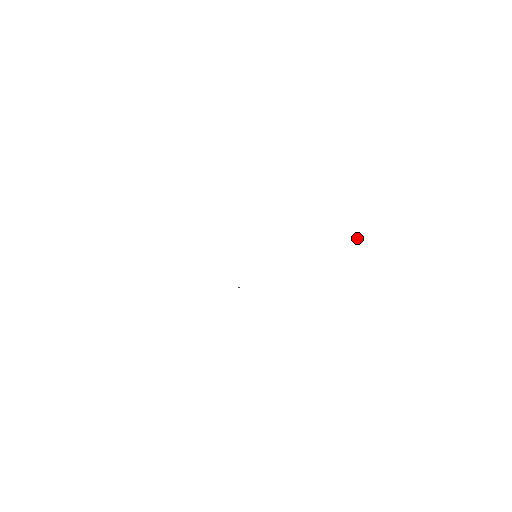
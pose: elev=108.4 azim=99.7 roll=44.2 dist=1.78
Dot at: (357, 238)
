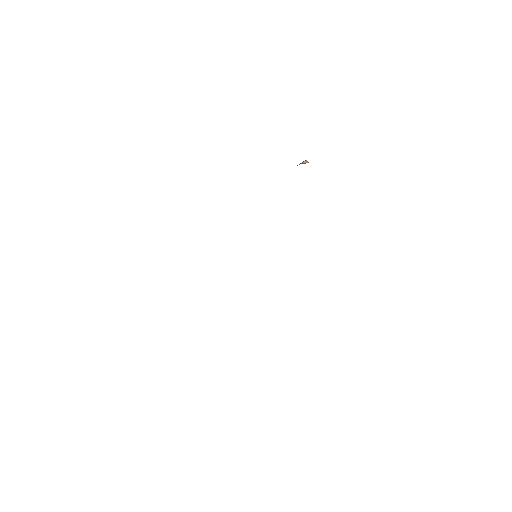
Dot at: (306, 161)
